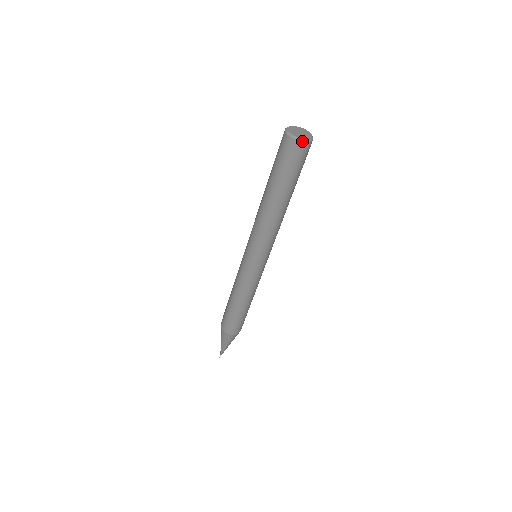
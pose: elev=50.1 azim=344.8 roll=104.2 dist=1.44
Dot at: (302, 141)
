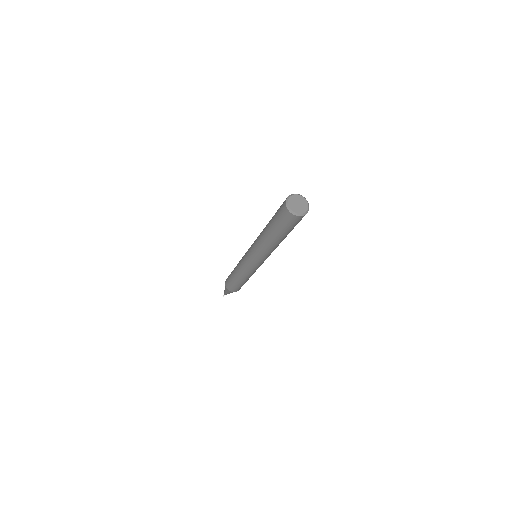
Dot at: (297, 216)
